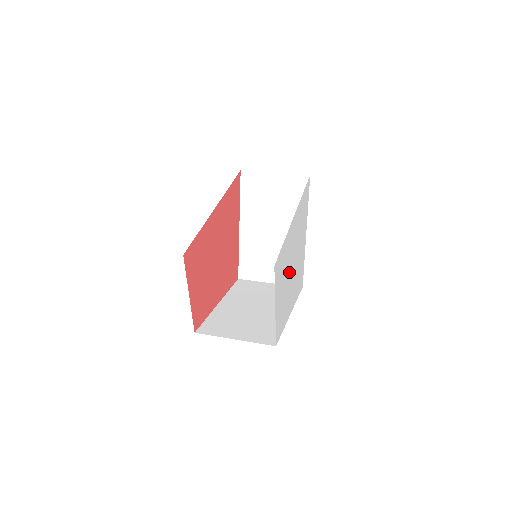
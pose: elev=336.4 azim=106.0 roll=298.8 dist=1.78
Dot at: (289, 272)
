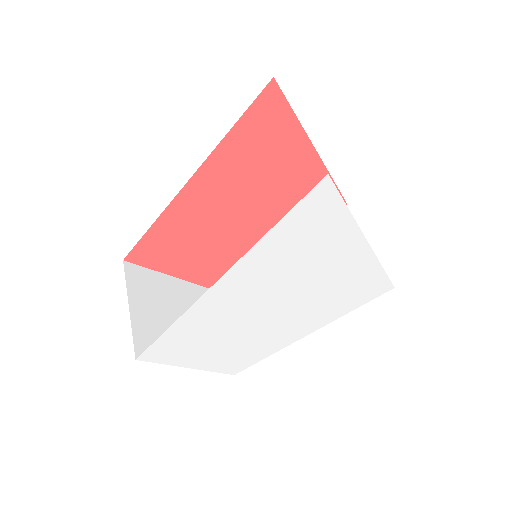
Dot at: (248, 324)
